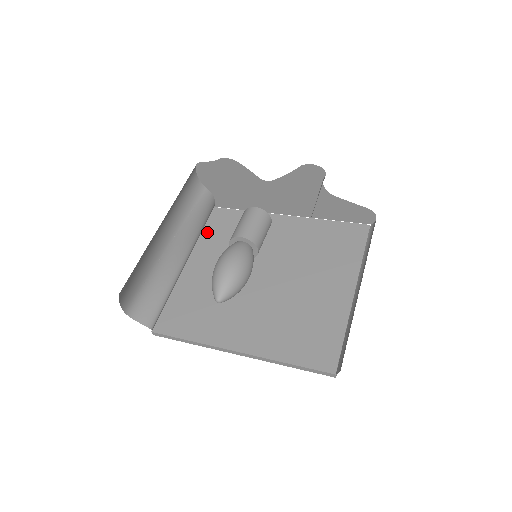
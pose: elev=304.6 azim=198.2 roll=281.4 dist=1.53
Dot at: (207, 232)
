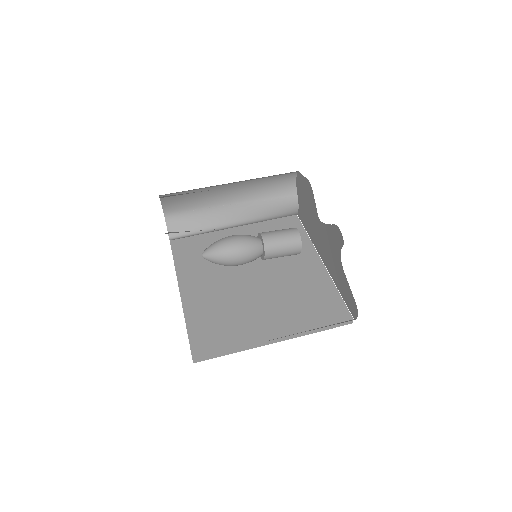
Dot at: (270, 223)
